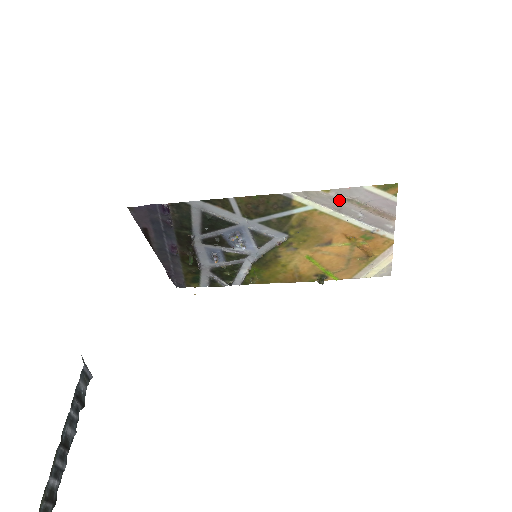
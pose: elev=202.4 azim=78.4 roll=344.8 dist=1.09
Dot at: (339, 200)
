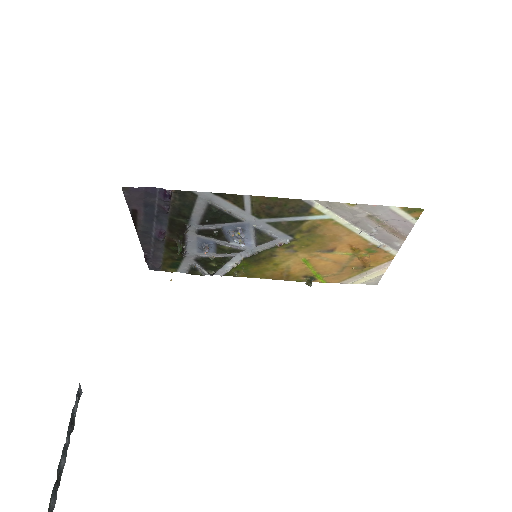
Dot at: (360, 214)
